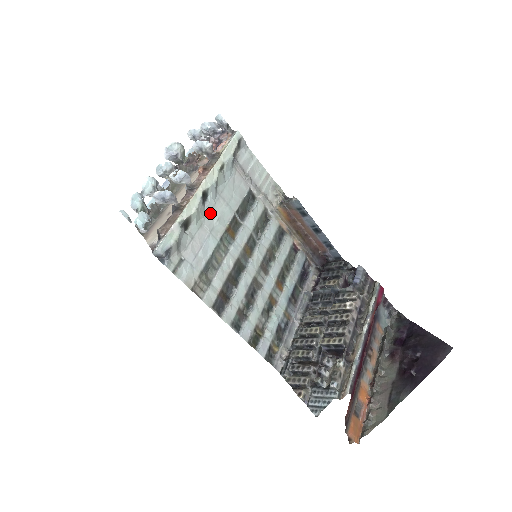
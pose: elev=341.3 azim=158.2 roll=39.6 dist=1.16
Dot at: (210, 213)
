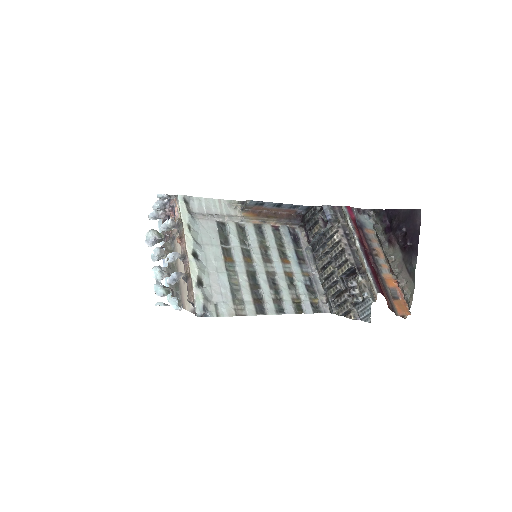
Dot at: (207, 261)
